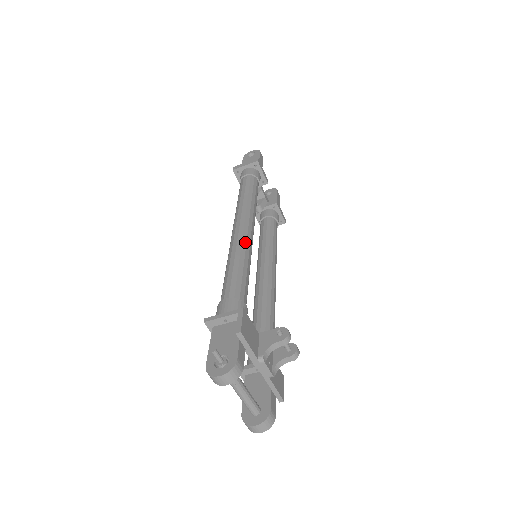
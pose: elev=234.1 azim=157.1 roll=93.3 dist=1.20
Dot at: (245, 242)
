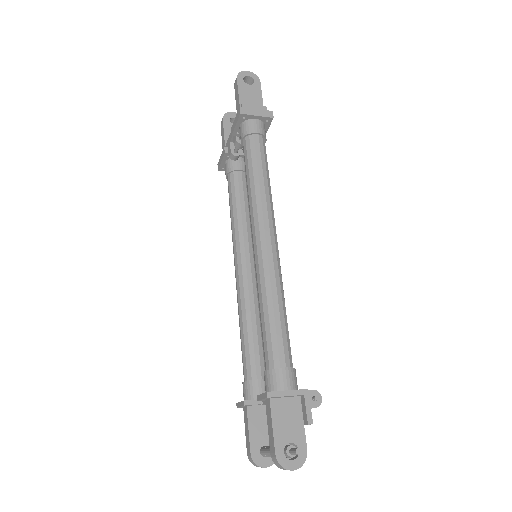
Dot at: (280, 270)
